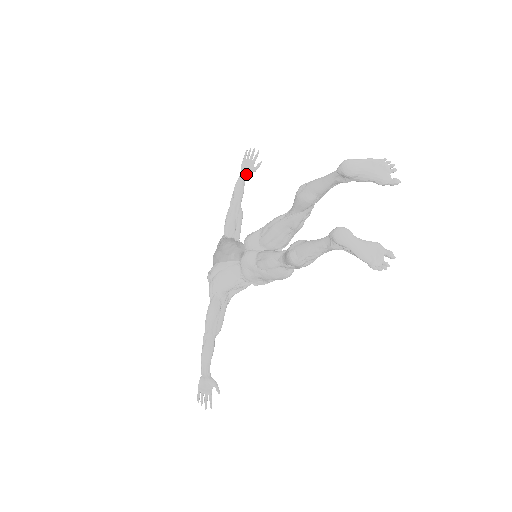
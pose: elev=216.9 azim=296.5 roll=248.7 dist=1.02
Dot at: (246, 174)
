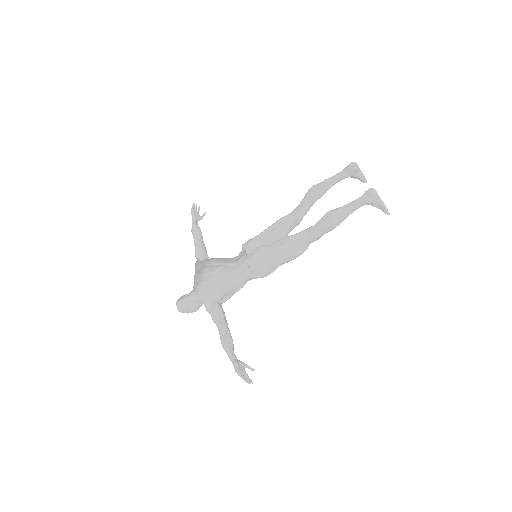
Dot at: (197, 220)
